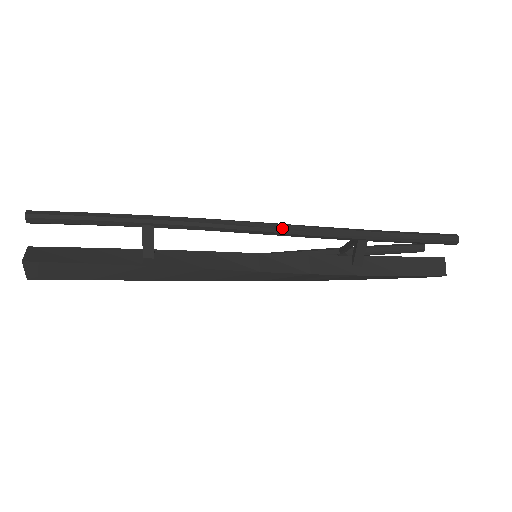
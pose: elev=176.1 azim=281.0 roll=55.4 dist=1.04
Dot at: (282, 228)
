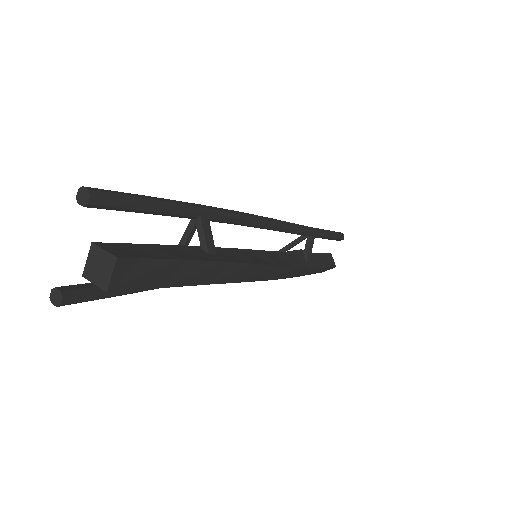
Dot at: (282, 223)
